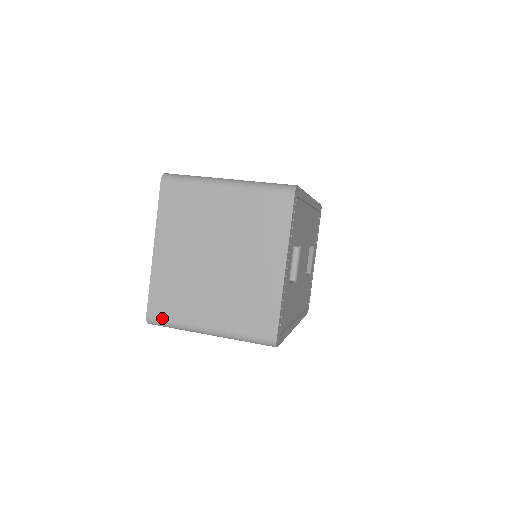
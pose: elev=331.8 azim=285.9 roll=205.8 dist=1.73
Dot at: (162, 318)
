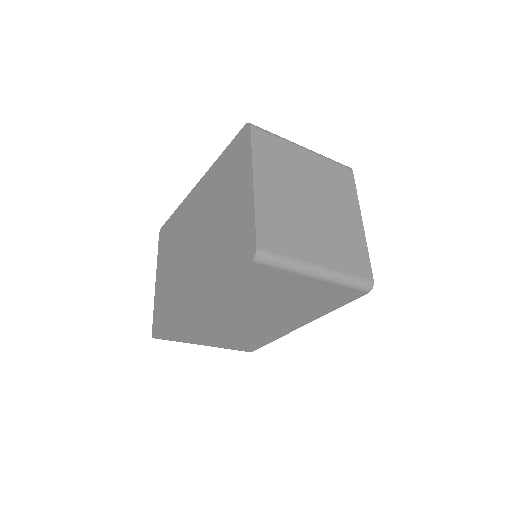
Dot at: (274, 251)
